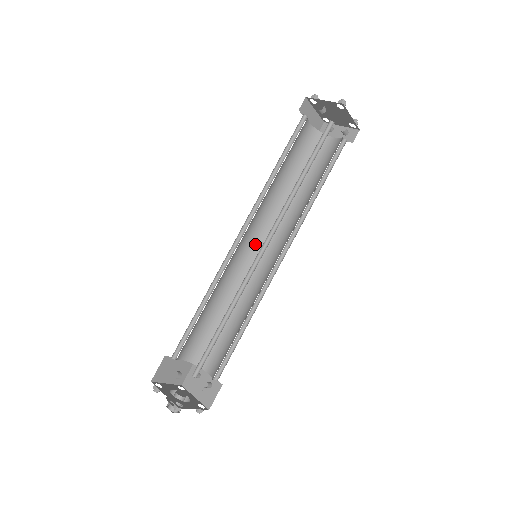
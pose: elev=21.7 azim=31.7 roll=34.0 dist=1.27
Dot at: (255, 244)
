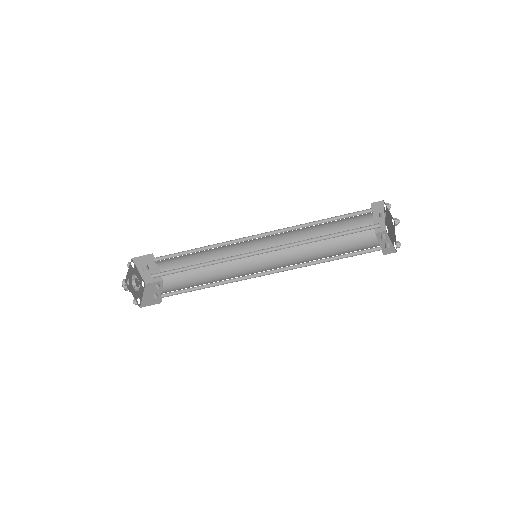
Dot at: (266, 253)
